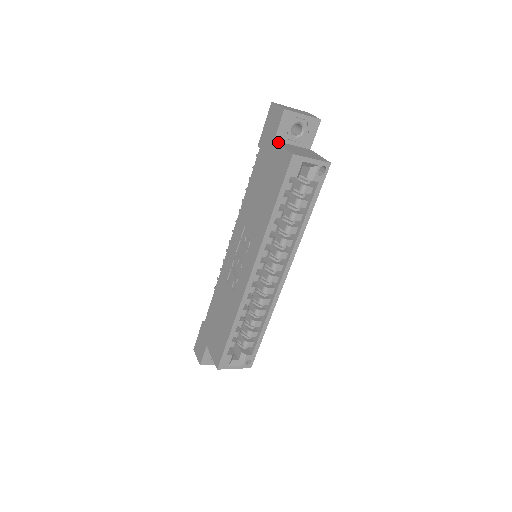
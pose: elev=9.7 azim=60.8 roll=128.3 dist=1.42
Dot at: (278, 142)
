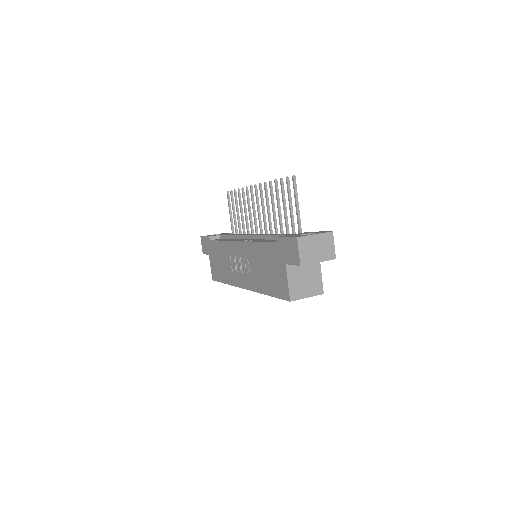
Dot at: (289, 267)
